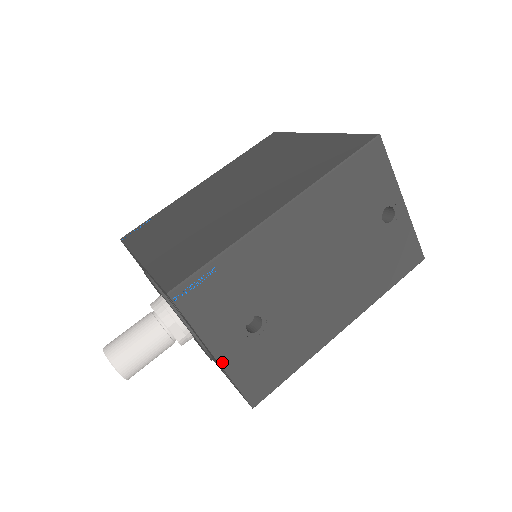
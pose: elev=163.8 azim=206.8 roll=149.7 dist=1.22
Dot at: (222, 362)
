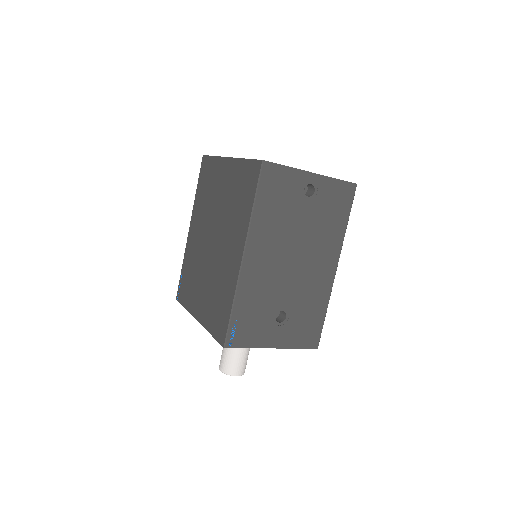
Dot at: (280, 346)
